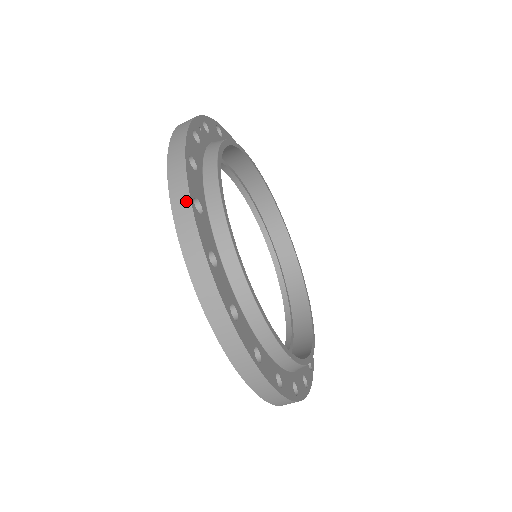
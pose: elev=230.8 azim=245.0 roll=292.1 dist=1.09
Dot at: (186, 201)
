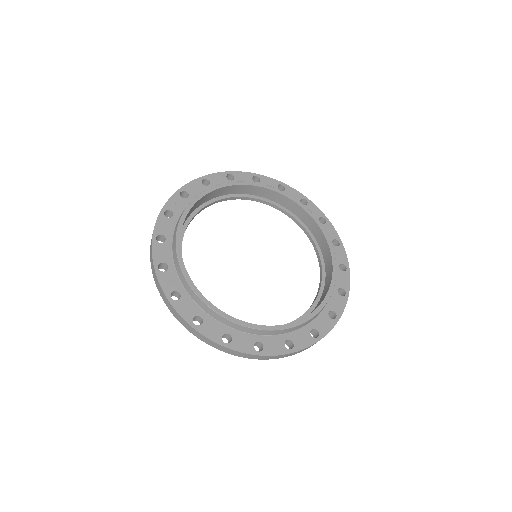
Dot at: (154, 269)
